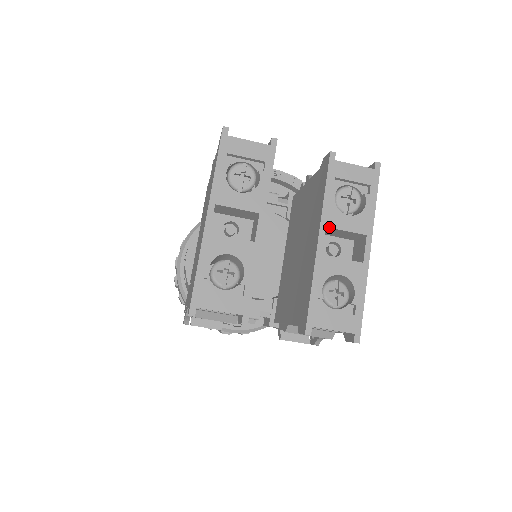
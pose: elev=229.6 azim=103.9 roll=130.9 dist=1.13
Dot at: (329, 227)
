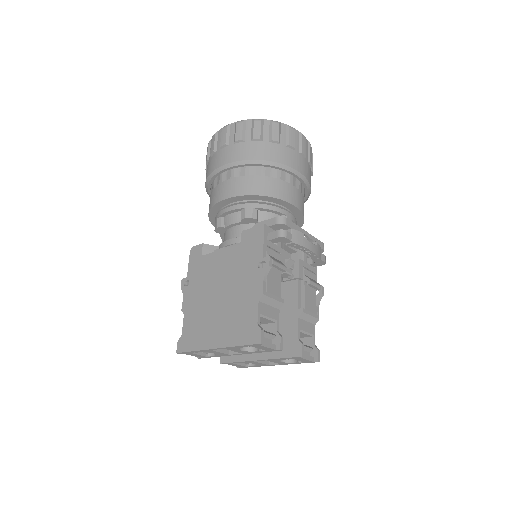
Dot at: occluded
